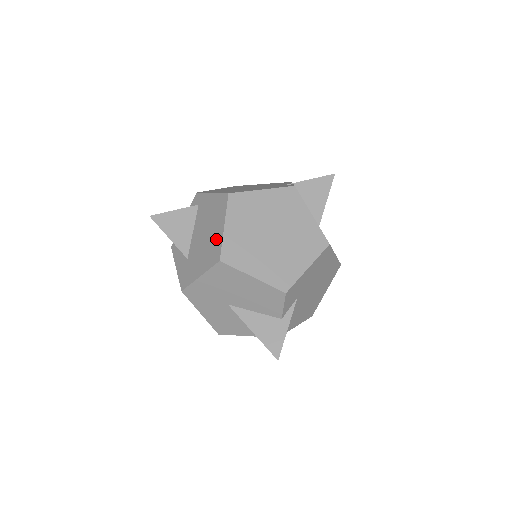
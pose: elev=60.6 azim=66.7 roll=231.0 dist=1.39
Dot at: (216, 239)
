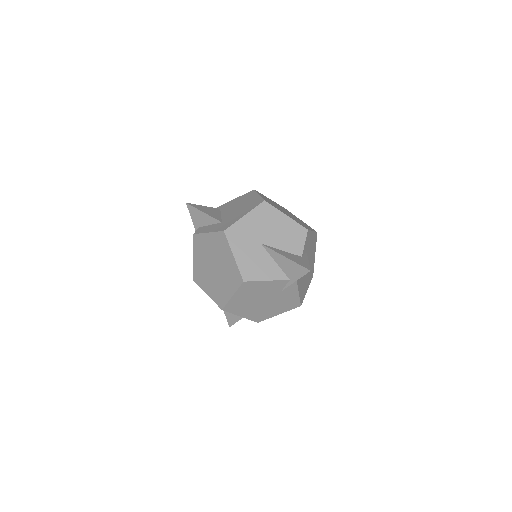
Dot at: (254, 200)
